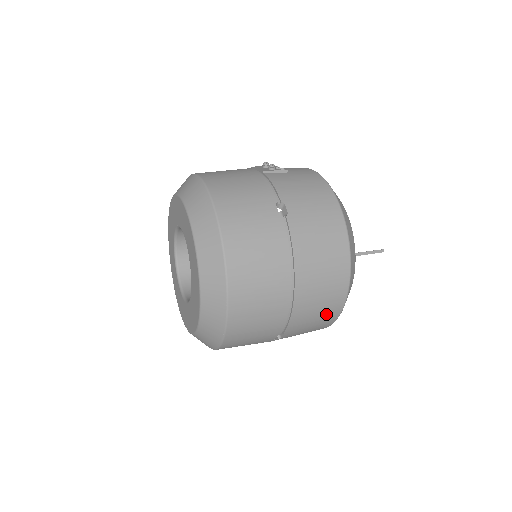
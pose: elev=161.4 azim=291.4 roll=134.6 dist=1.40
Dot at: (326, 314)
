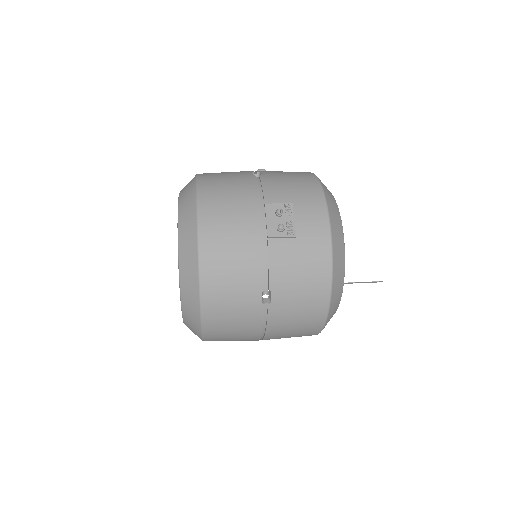
Dot at: occluded
